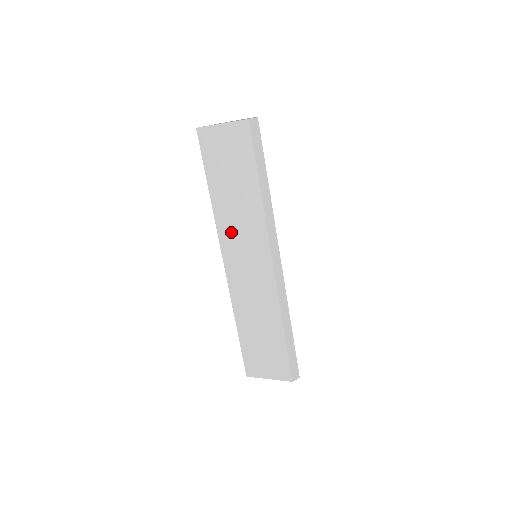
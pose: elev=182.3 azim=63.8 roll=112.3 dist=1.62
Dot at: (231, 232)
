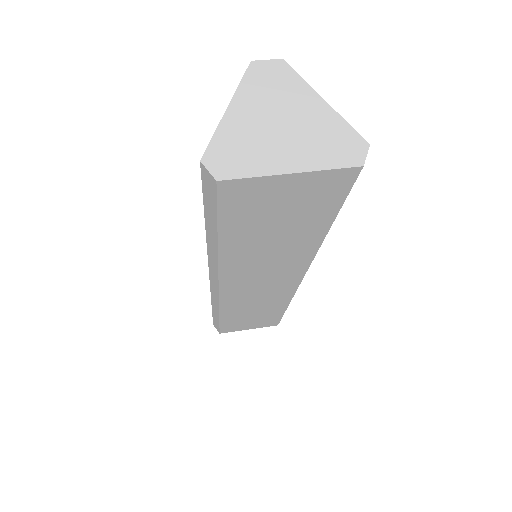
Dot at: (246, 271)
